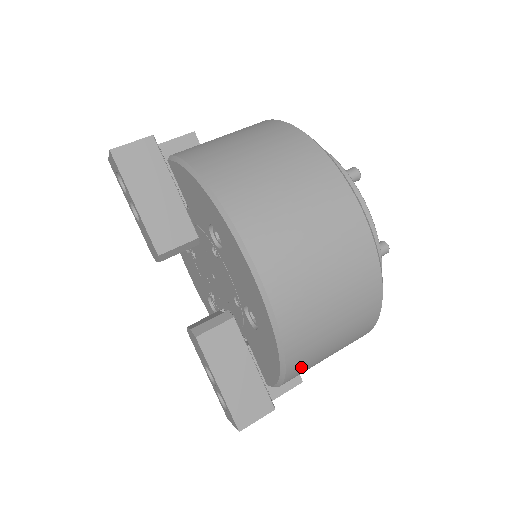
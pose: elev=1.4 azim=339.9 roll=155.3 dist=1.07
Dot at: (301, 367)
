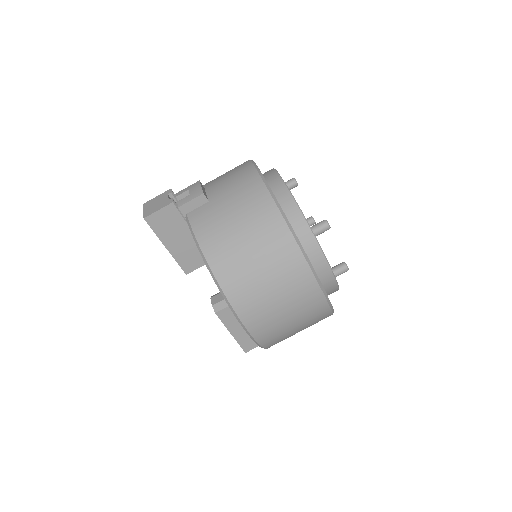
Dot at: occluded
